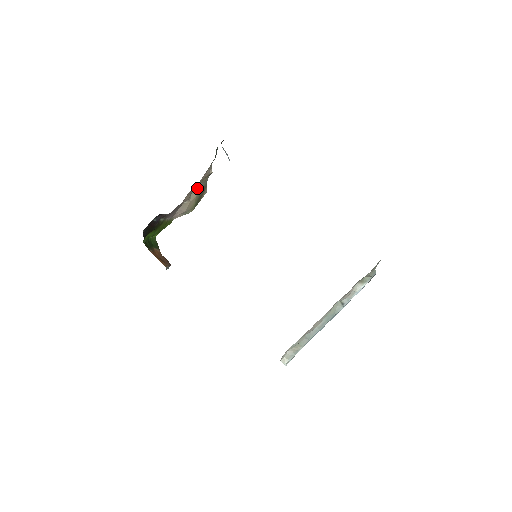
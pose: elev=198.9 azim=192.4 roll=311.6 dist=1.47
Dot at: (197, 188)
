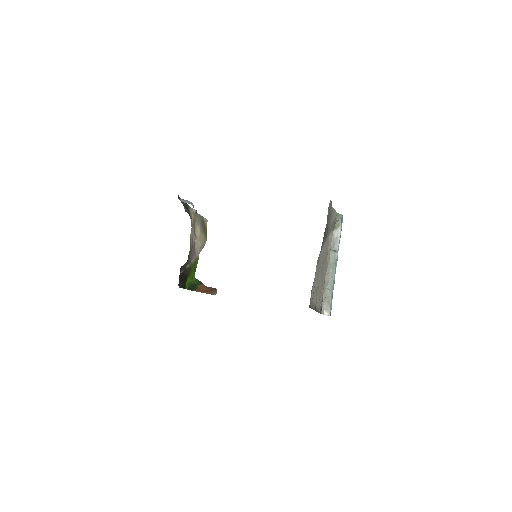
Dot at: (196, 226)
